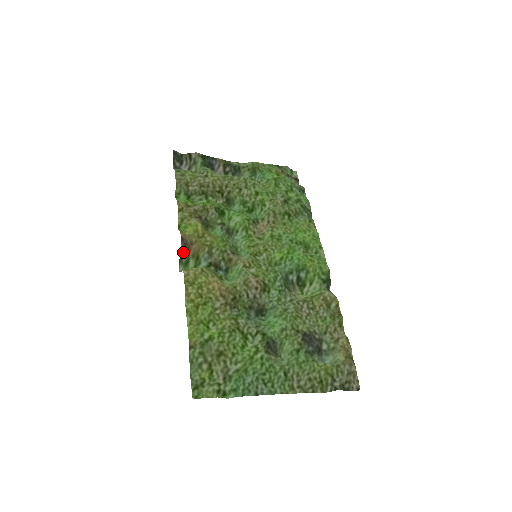
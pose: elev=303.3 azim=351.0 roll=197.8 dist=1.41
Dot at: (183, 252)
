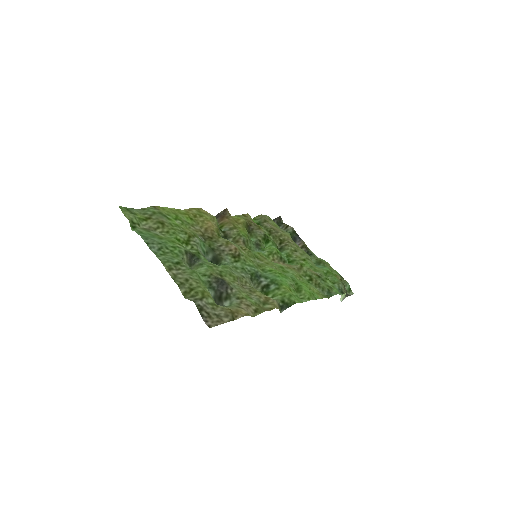
Dot at: (218, 217)
